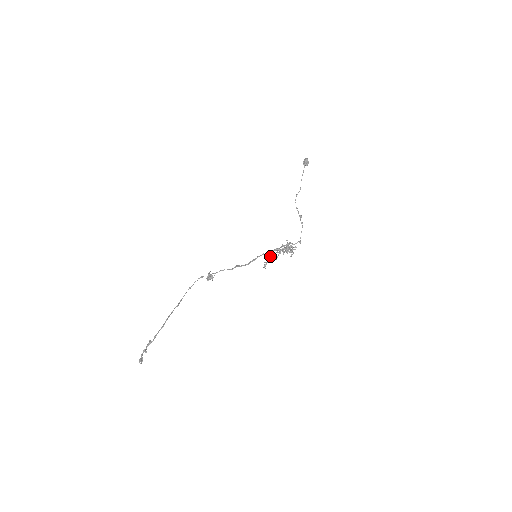
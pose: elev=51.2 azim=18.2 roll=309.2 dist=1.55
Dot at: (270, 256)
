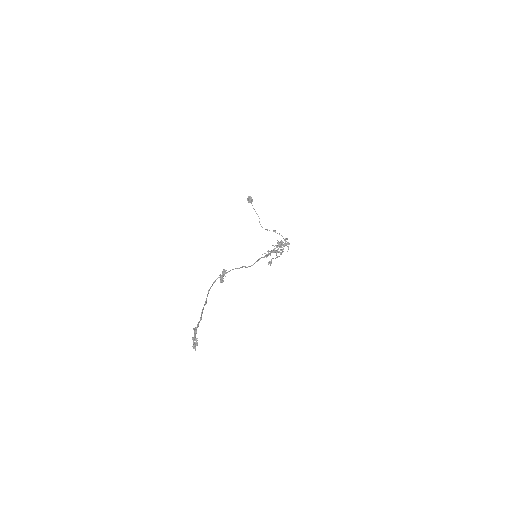
Dot at: (269, 253)
